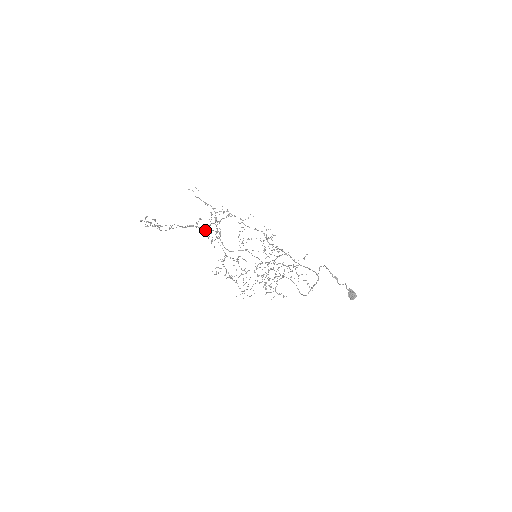
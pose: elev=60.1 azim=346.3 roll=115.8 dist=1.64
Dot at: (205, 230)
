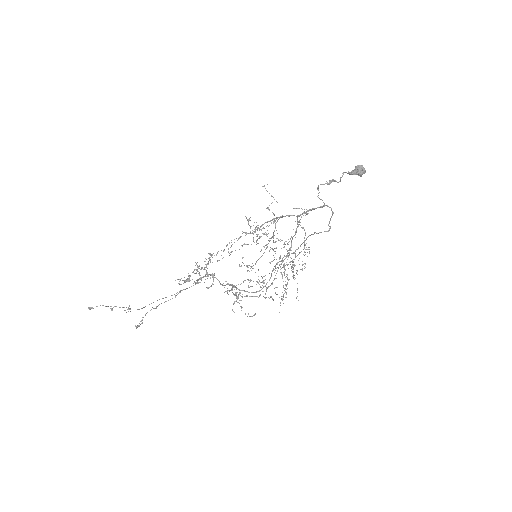
Dot at: (189, 281)
